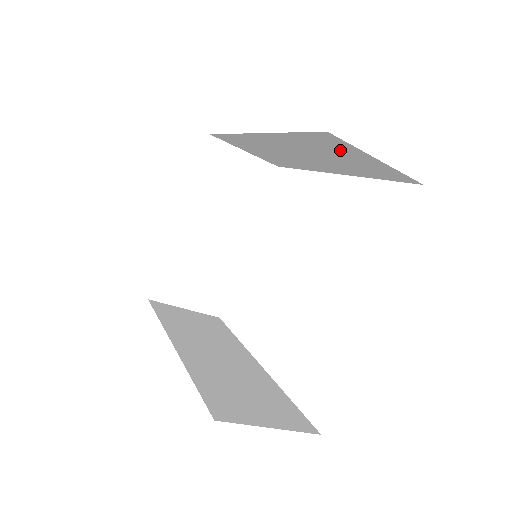
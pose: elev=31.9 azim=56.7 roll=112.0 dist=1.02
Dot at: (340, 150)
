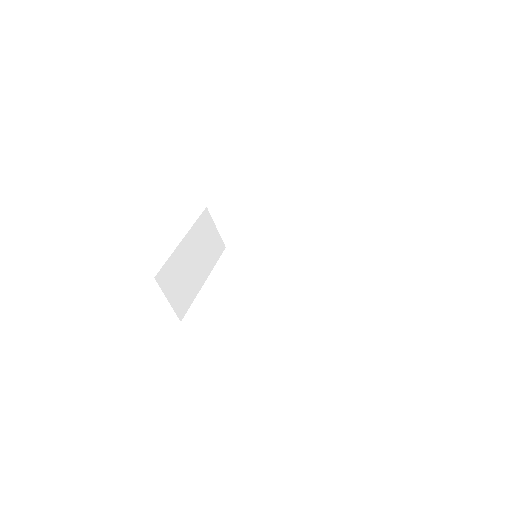
Dot at: (322, 206)
